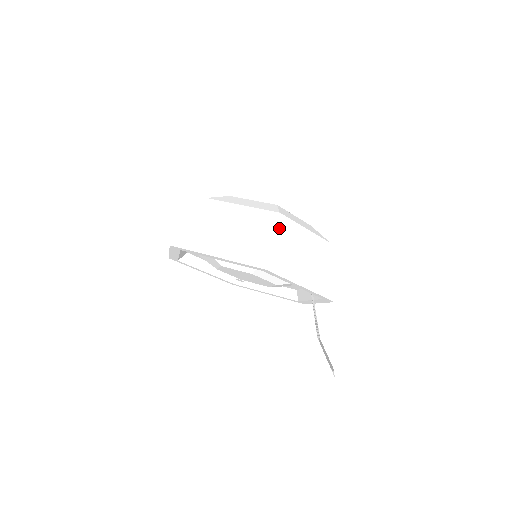
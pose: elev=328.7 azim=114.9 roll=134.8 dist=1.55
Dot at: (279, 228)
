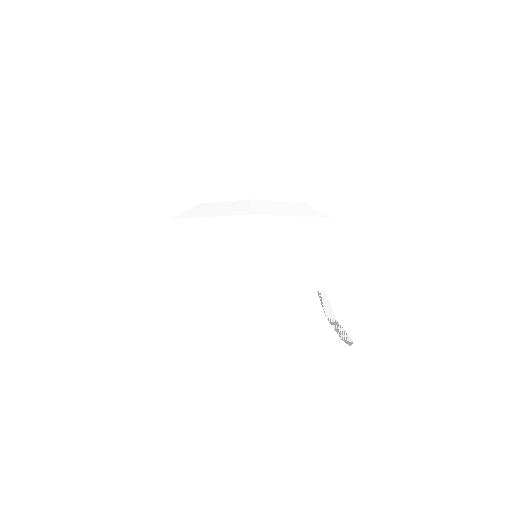
Dot at: (343, 237)
